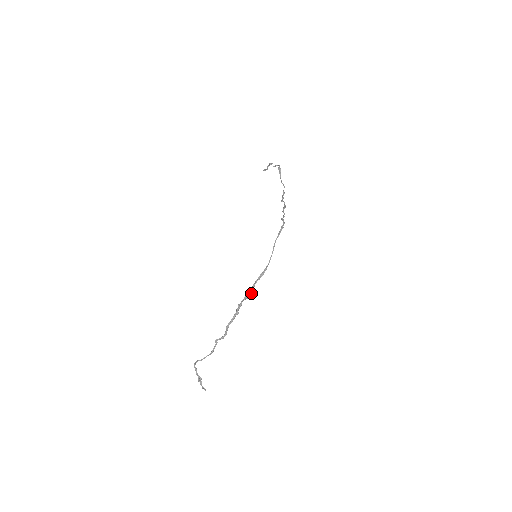
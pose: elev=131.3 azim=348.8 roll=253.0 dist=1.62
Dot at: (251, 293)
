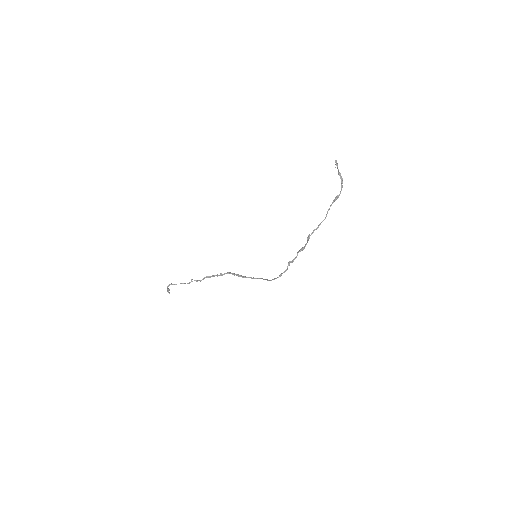
Dot at: (234, 275)
